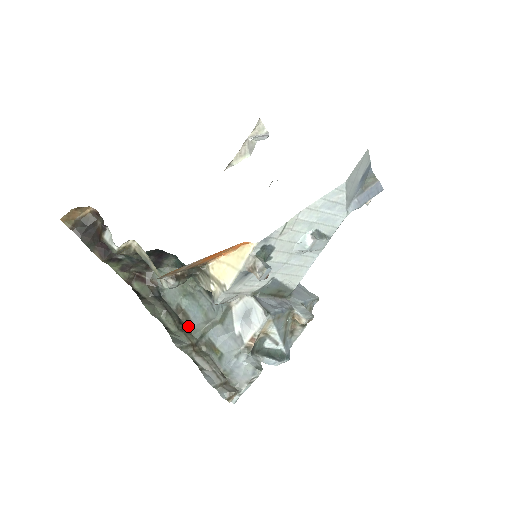
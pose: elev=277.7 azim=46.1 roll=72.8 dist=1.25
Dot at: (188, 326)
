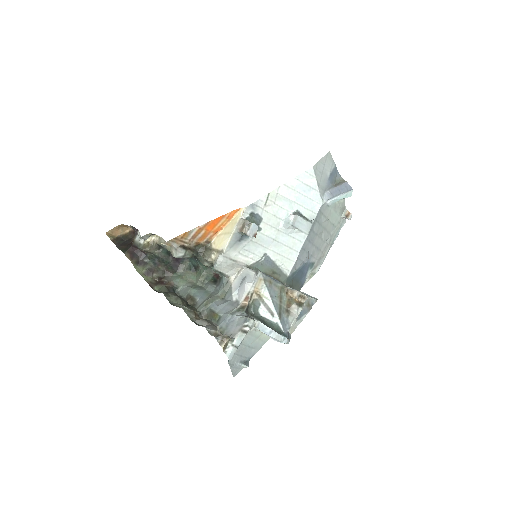
Dot at: (194, 307)
